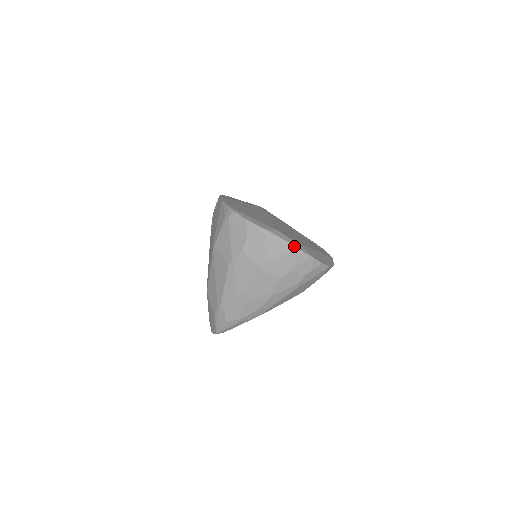
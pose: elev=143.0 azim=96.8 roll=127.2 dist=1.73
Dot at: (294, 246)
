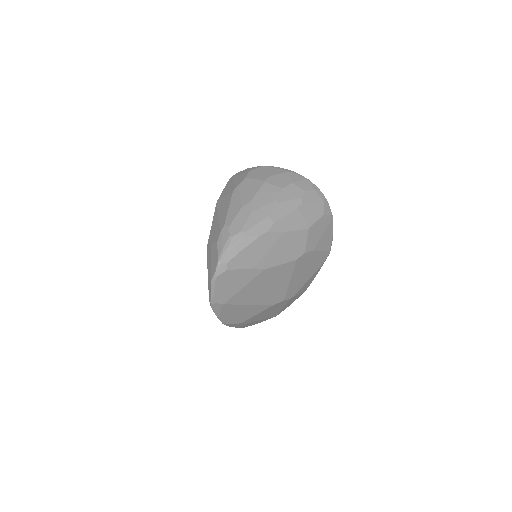
Dot at: (291, 171)
